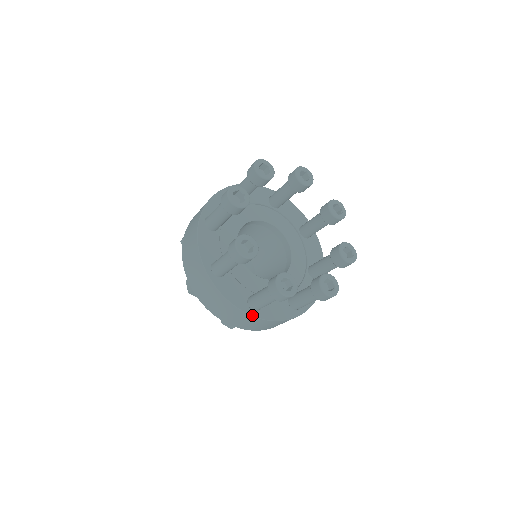
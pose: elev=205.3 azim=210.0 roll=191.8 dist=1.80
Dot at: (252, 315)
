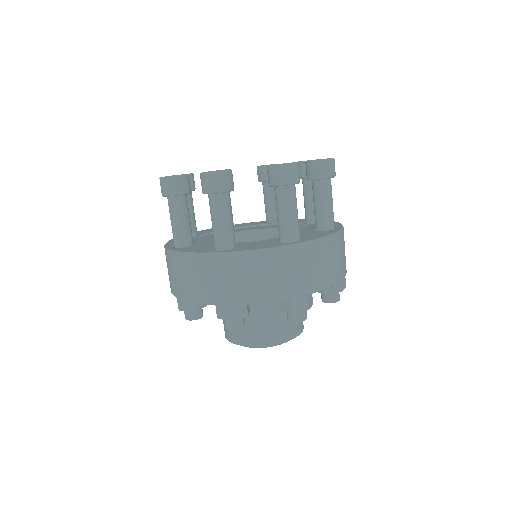
Dot at: (218, 252)
